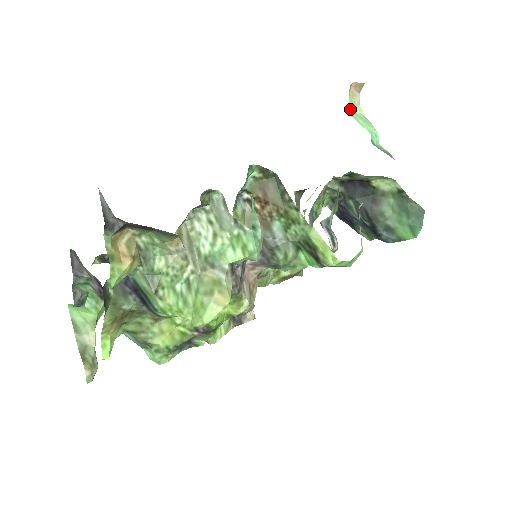
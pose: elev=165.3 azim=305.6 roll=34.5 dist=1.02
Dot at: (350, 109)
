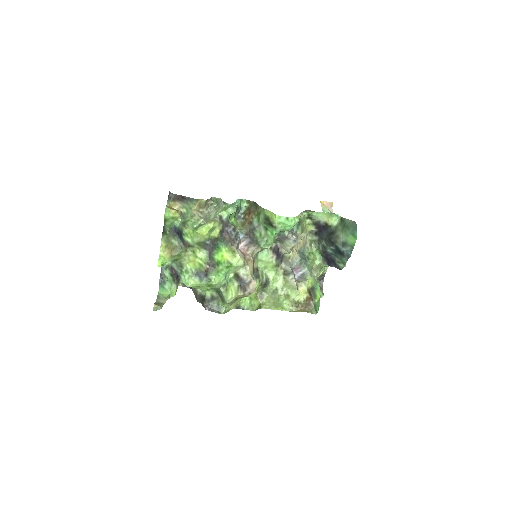
Dot at: (322, 210)
